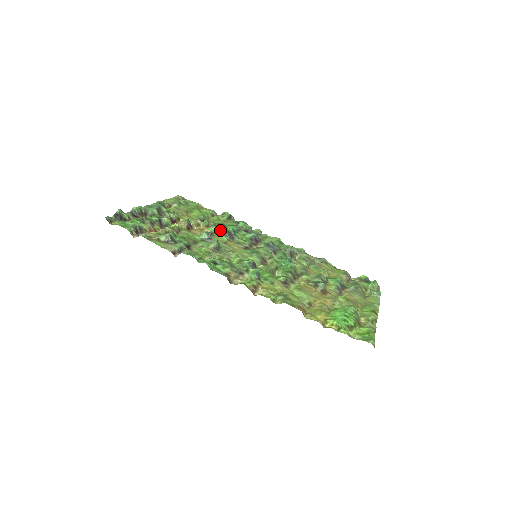
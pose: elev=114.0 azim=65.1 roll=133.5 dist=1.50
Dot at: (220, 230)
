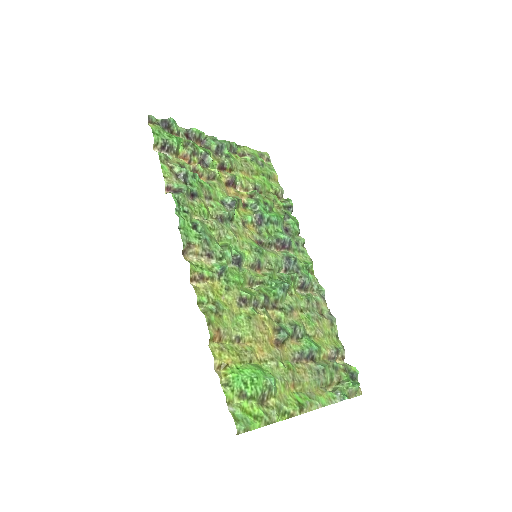
Dot at: (257, 208)
